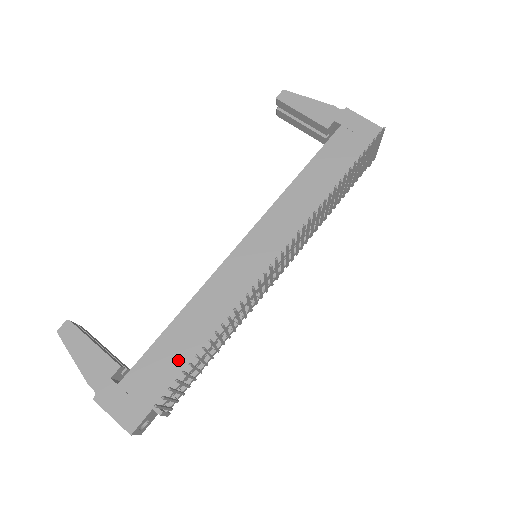
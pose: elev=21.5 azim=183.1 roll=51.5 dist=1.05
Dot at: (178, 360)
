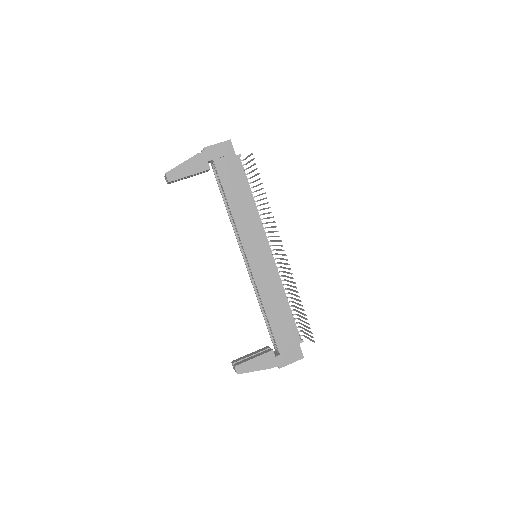
Dot at: (286, 322)
